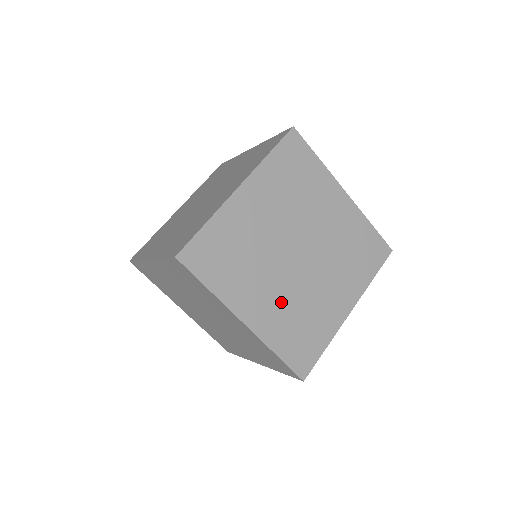
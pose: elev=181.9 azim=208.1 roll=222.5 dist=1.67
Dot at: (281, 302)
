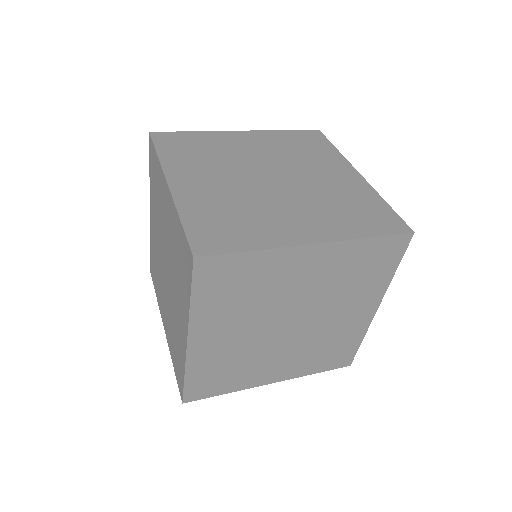
Dot at: (296, 355)
